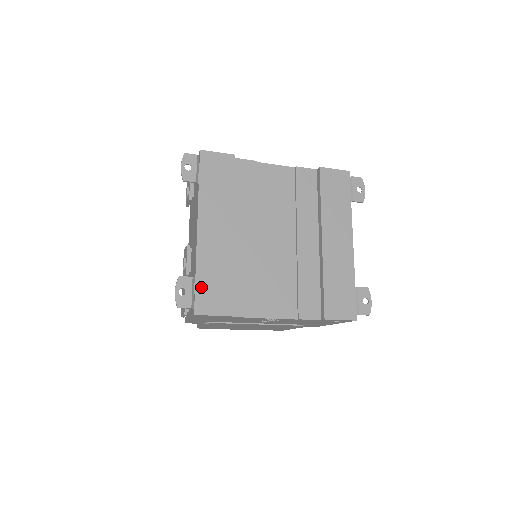
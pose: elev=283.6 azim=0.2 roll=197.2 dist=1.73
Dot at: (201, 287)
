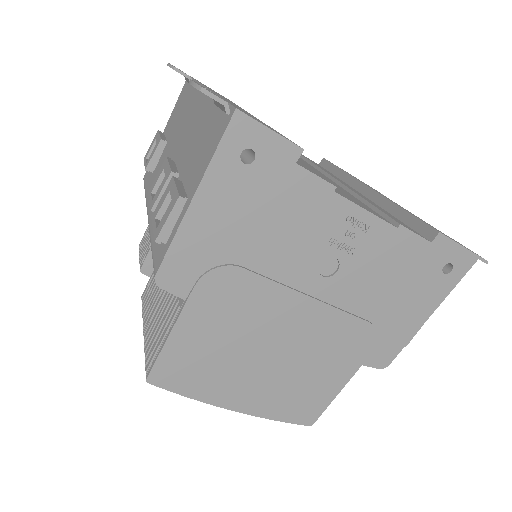
Dot at: occluded
